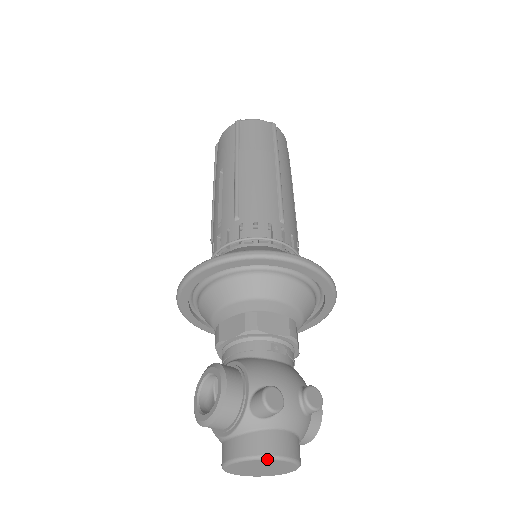
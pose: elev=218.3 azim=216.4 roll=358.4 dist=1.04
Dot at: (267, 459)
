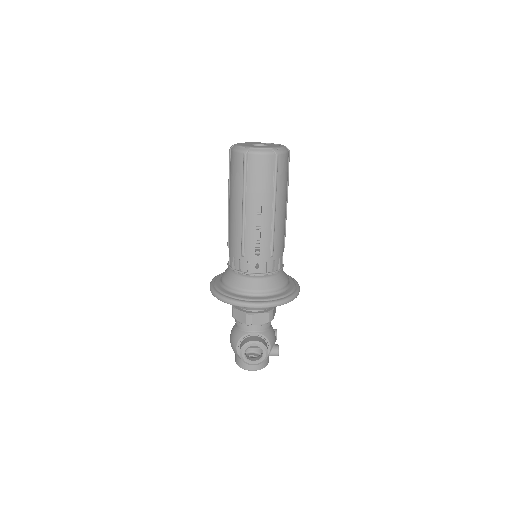
Dot at: occluded
